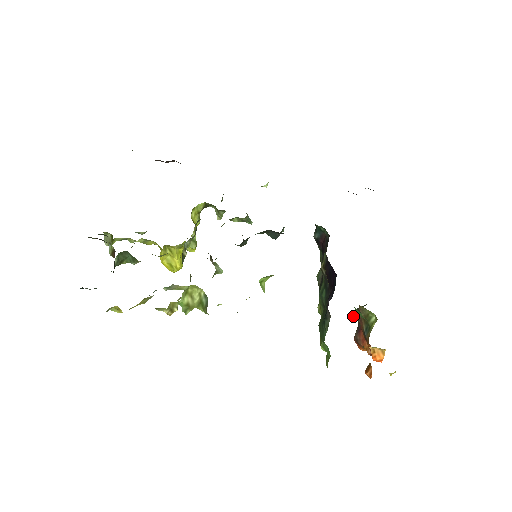
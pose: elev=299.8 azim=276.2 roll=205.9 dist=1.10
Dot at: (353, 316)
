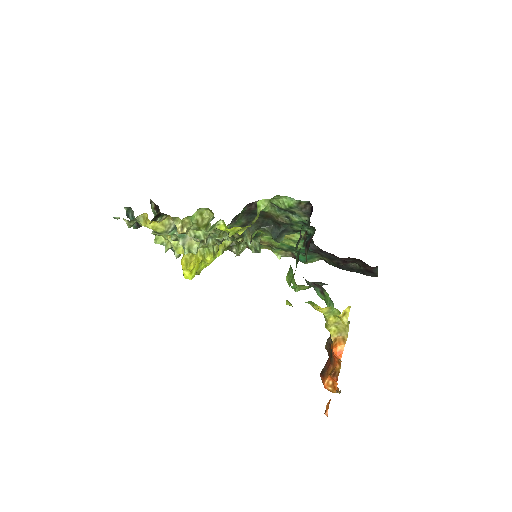
Dot at: occluded
